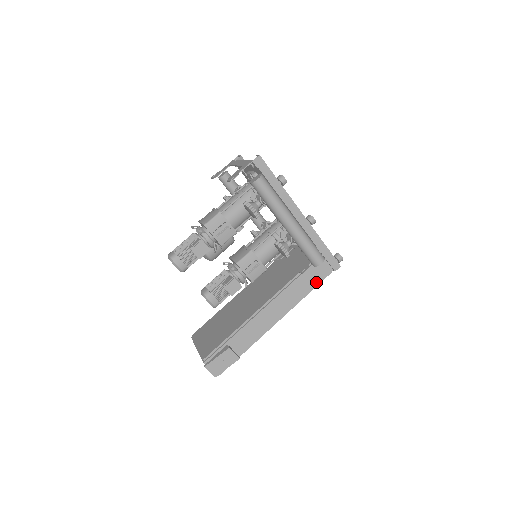
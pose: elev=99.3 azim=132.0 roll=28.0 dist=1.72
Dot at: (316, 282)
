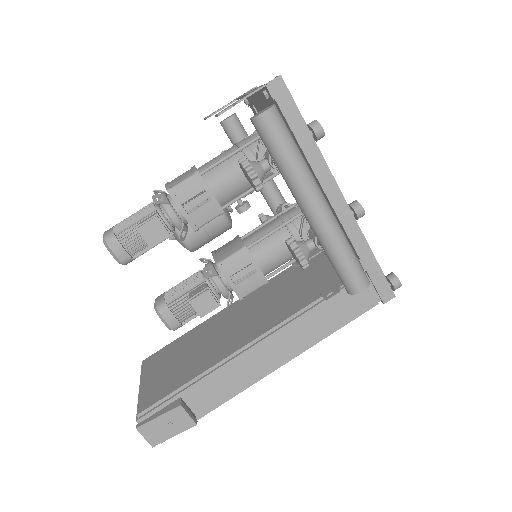
Dot at: (348, 316)
